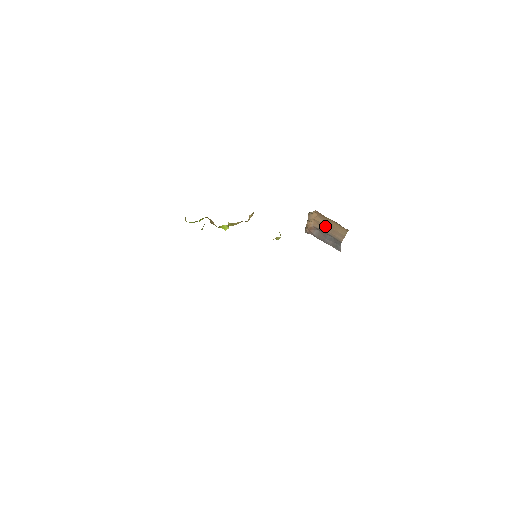
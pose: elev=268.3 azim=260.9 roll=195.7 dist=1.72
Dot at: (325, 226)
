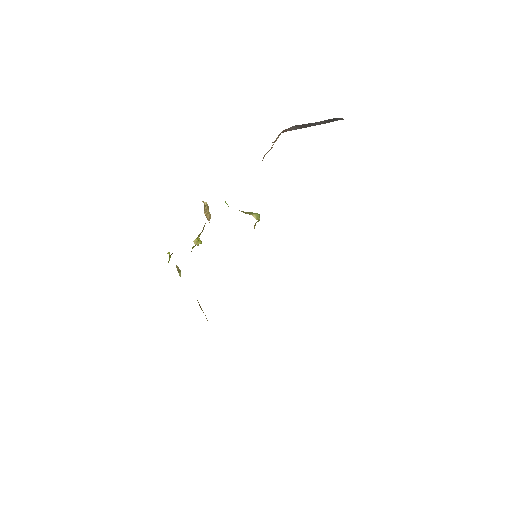
Dot at: occluded
